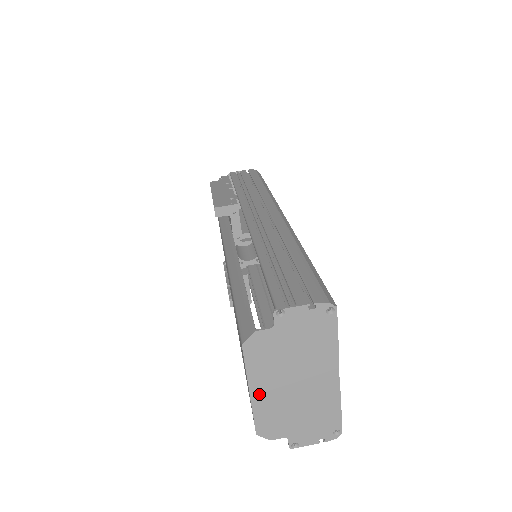
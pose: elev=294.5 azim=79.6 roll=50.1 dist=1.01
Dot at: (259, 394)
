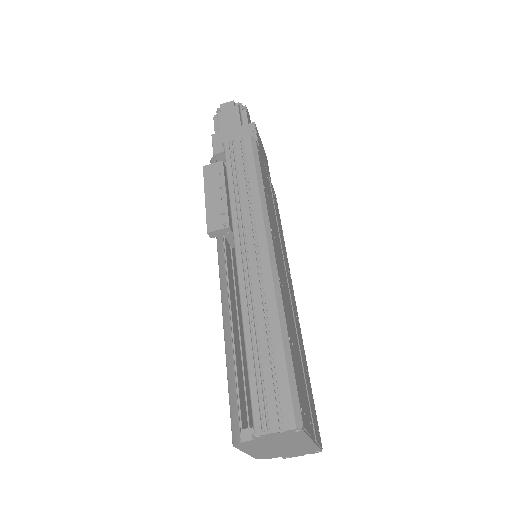
Dot at: (253, 453)
